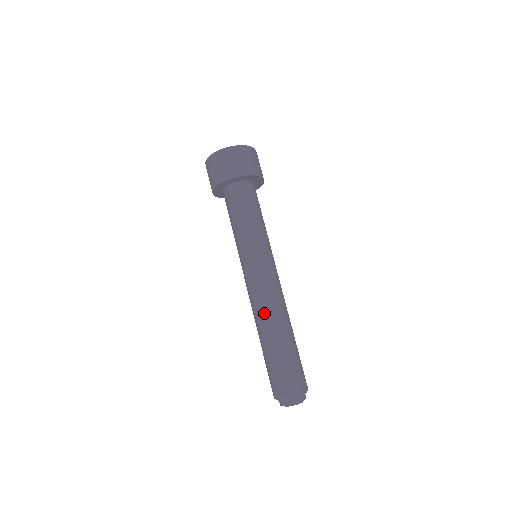
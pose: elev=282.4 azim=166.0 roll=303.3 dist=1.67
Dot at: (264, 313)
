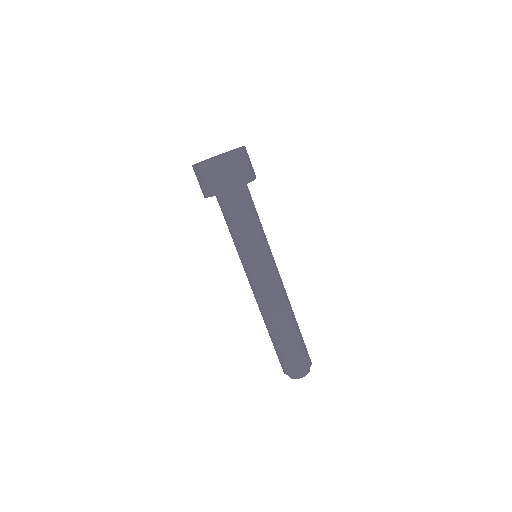
Dot at: (264, 313)
